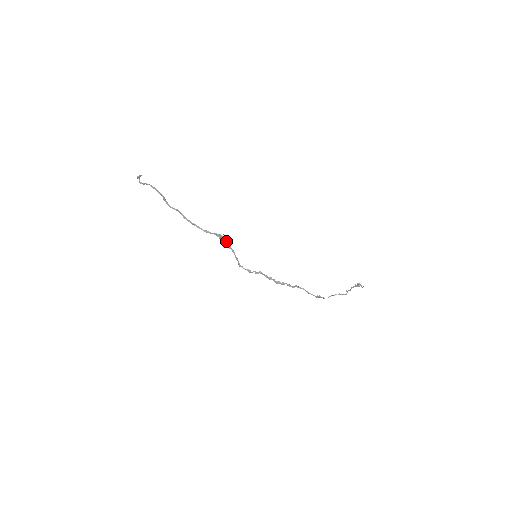
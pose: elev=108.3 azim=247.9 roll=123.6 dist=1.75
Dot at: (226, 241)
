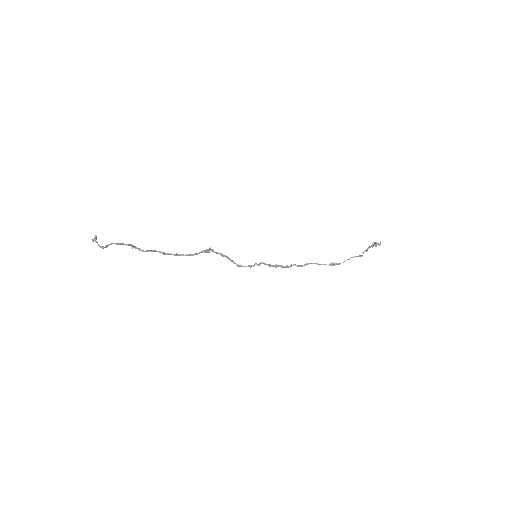
Dot at: (216, 252)
